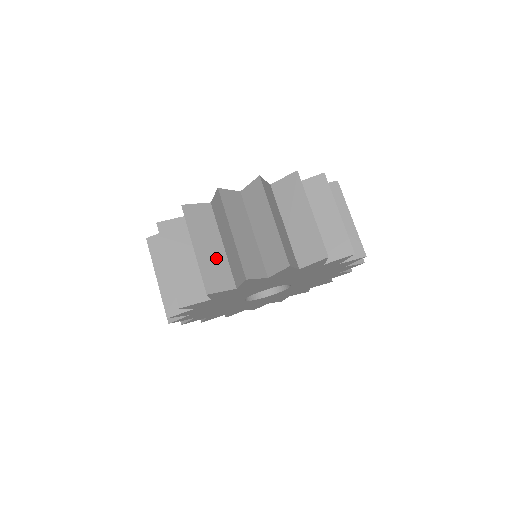
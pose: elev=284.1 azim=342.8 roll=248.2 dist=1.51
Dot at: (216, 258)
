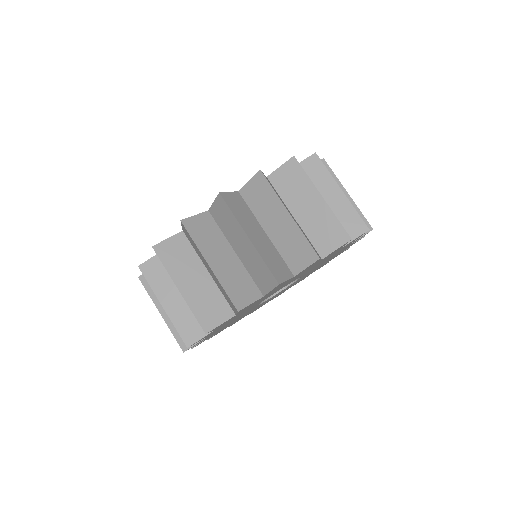
Dot at: (268, 247)
